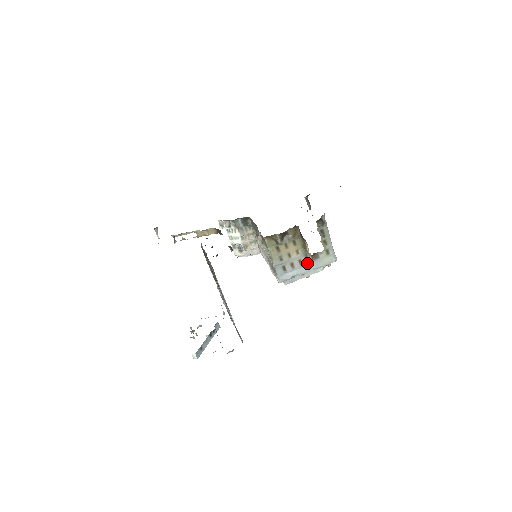
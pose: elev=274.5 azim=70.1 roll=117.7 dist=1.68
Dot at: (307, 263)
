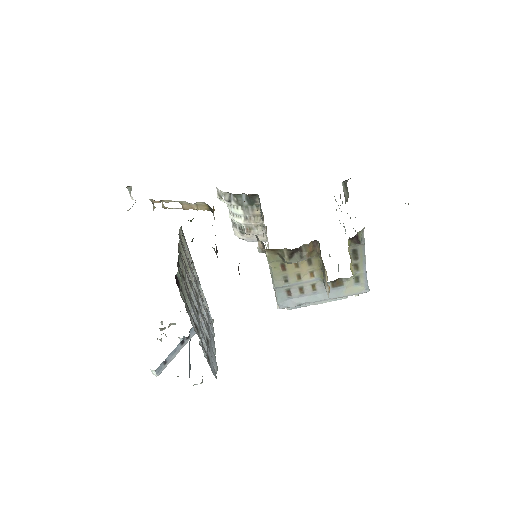
Dot at: (324, 290)
